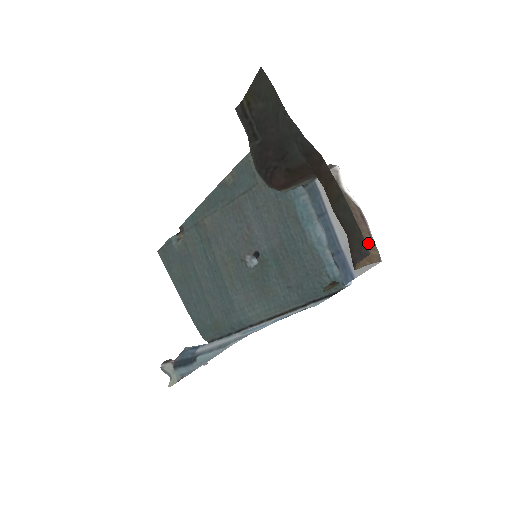
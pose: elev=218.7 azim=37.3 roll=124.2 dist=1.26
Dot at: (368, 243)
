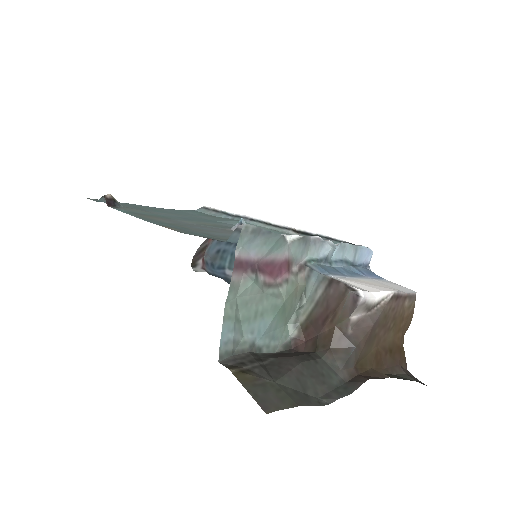
Dot at: (406, 309)
